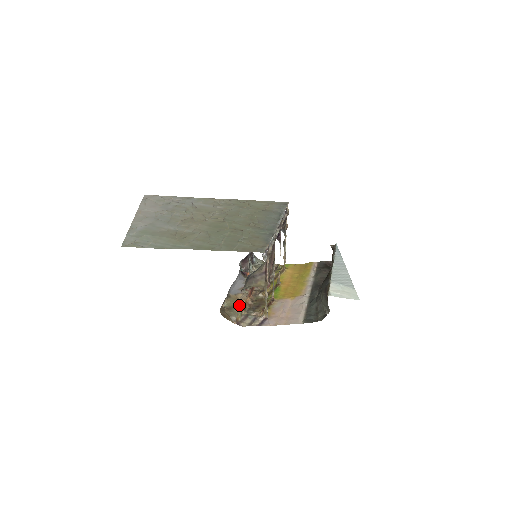
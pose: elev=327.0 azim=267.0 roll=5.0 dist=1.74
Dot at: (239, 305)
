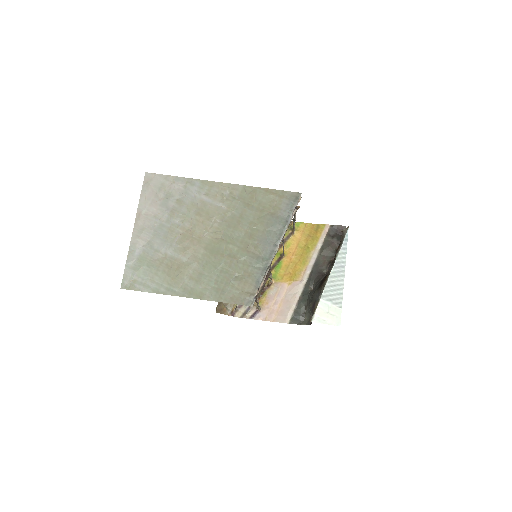
Dot at: occluded
